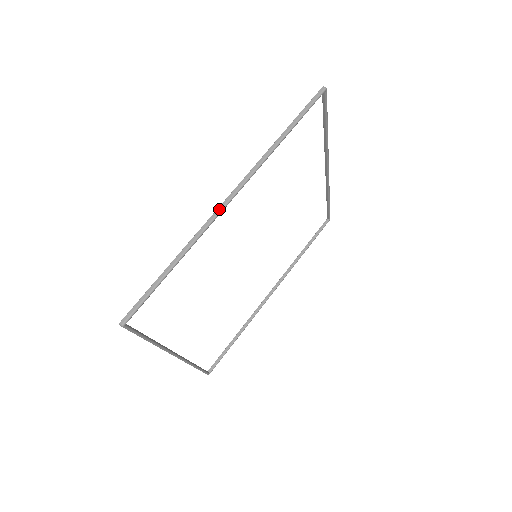
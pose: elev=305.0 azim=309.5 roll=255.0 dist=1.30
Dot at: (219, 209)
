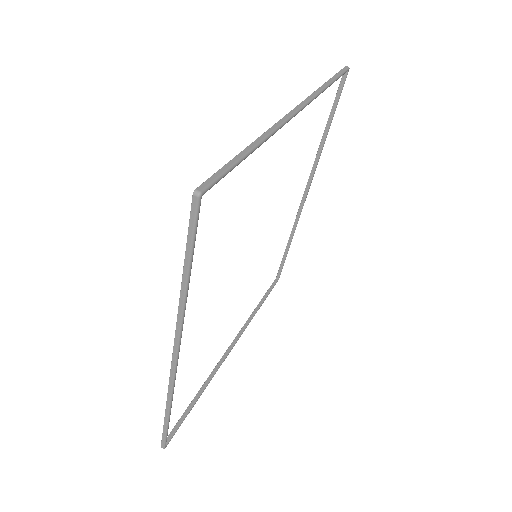
Dot at: (172, 372)
